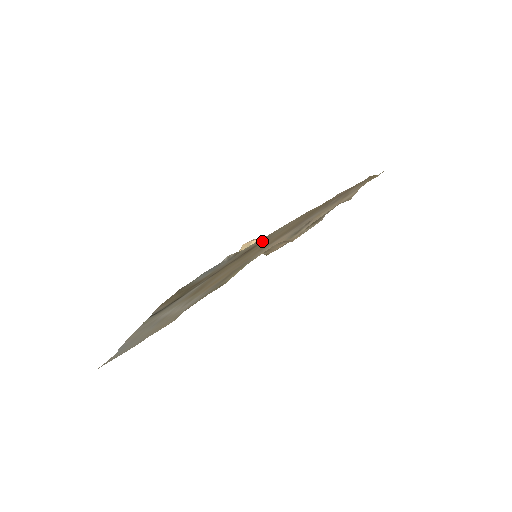
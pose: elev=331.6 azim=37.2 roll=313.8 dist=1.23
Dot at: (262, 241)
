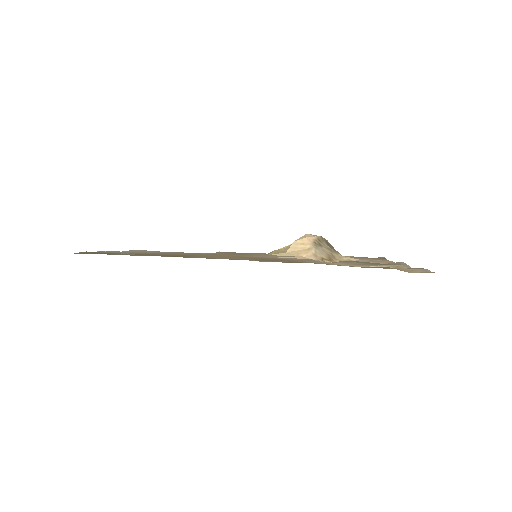
Dot at: occluded
